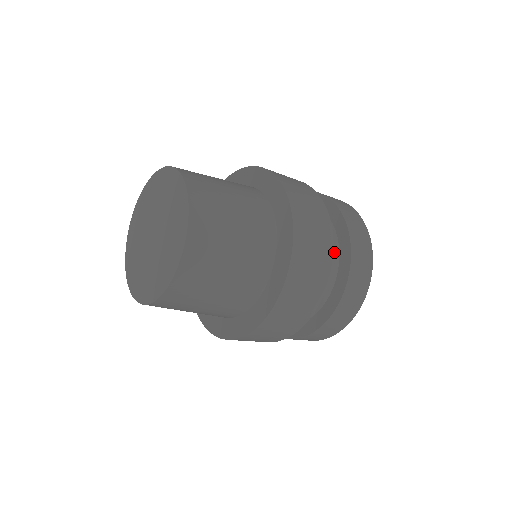
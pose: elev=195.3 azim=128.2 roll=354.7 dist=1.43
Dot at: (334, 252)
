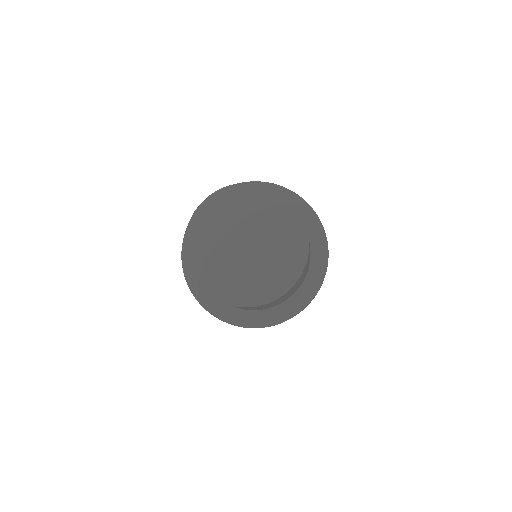
Dot at: occluded
